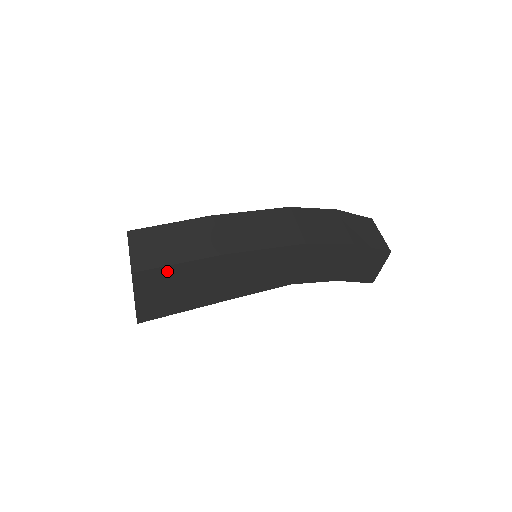
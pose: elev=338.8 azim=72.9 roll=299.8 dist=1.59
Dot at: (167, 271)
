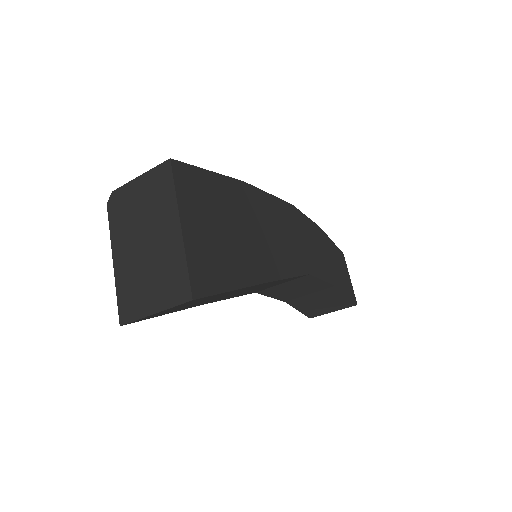
Dot at: (204, 180)
